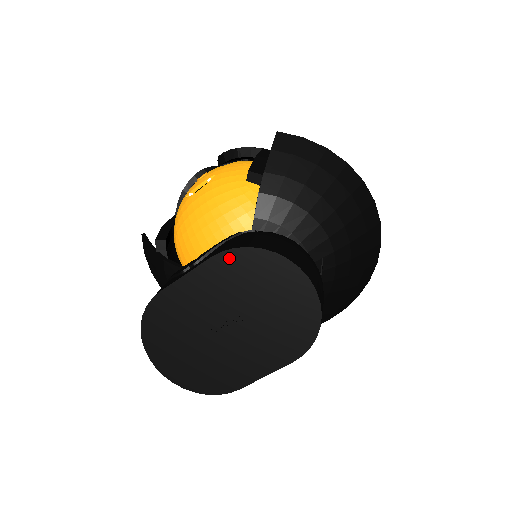
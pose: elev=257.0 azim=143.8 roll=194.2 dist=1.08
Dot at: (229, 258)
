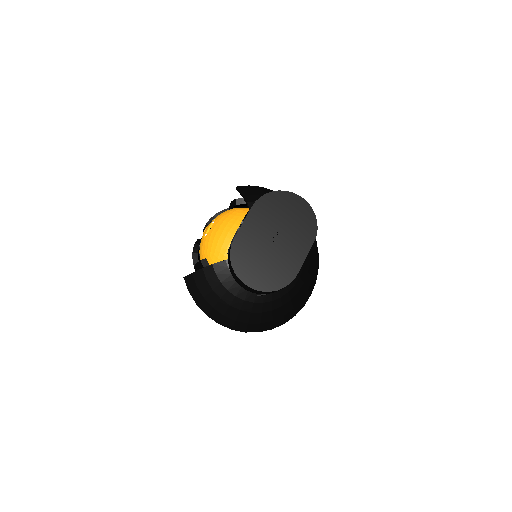
Dot at: (260, 203)
